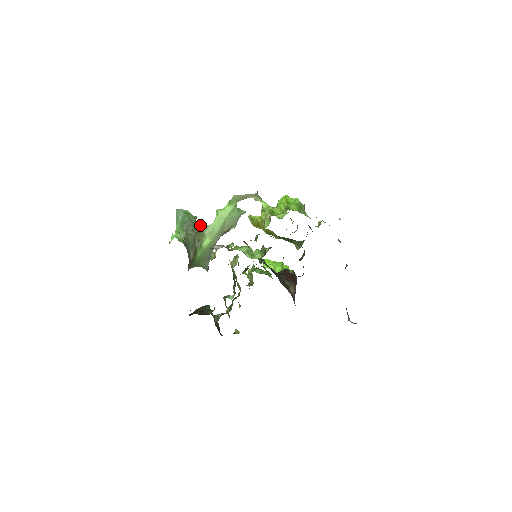
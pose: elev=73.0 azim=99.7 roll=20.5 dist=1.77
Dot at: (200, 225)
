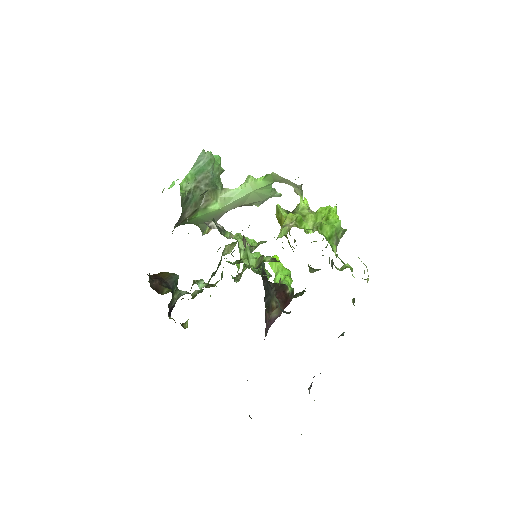
Dot at: (220, 182)
